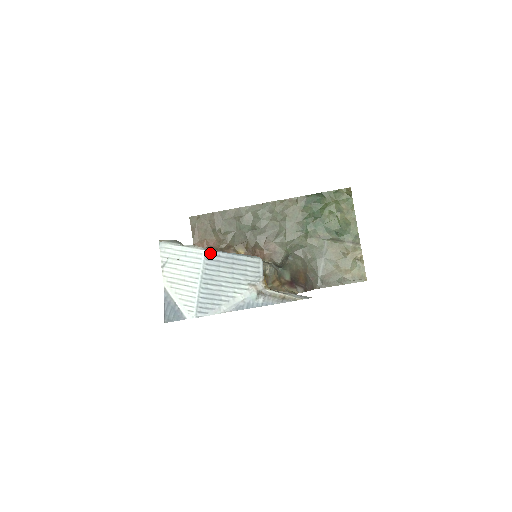
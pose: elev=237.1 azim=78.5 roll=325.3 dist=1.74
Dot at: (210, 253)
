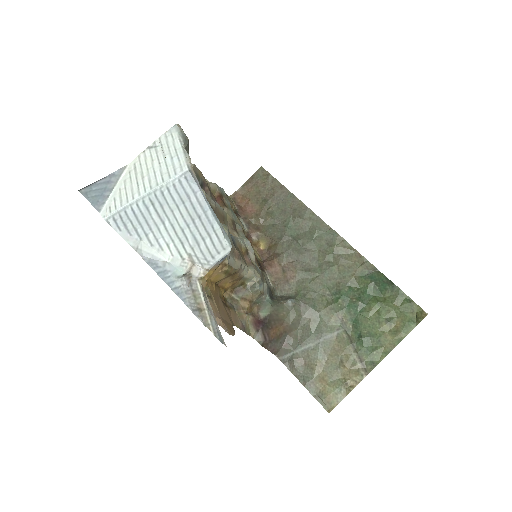
Dot at: (190, 179)
